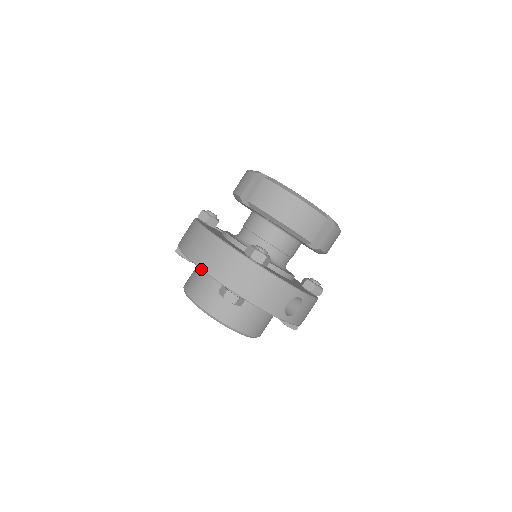
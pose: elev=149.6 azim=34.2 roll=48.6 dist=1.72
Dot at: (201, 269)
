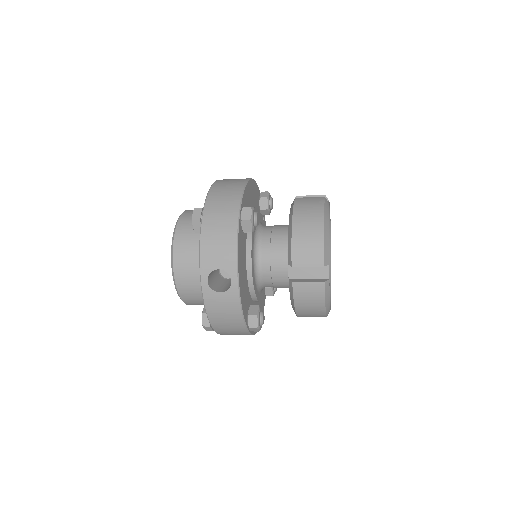
Dot at: (211, 186)
